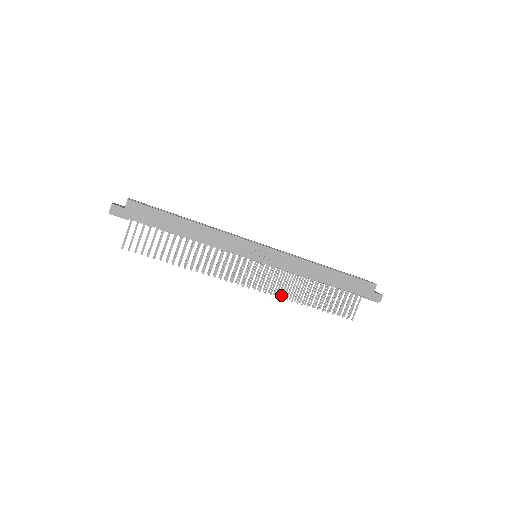
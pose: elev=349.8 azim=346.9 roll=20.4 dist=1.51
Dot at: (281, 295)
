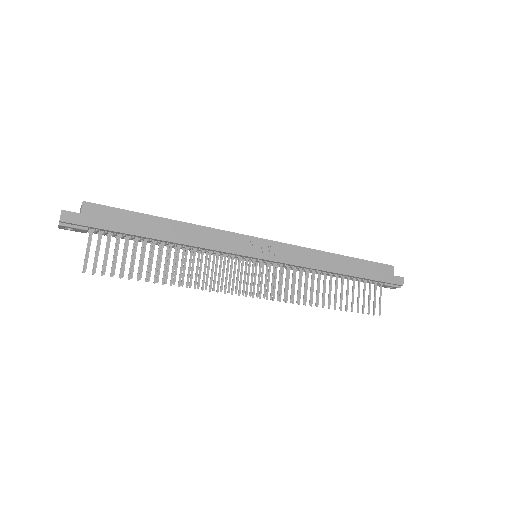
Dot at: occluded
